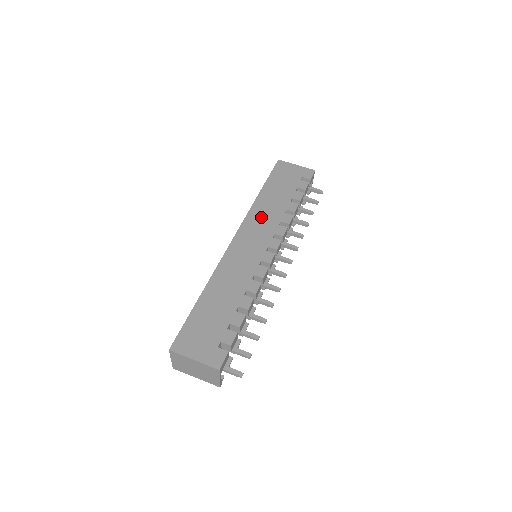
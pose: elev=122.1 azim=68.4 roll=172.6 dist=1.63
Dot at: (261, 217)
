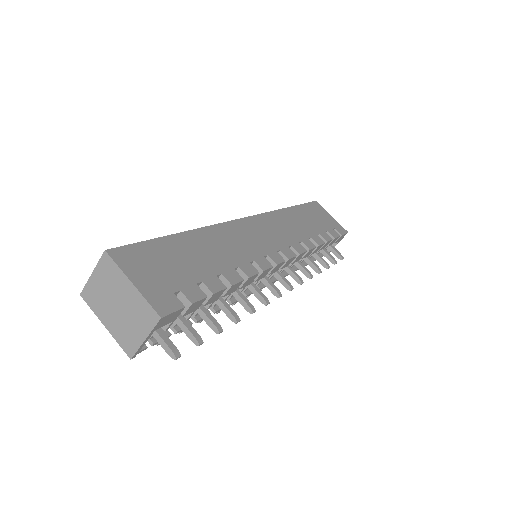
Dot at: (283, 224)
